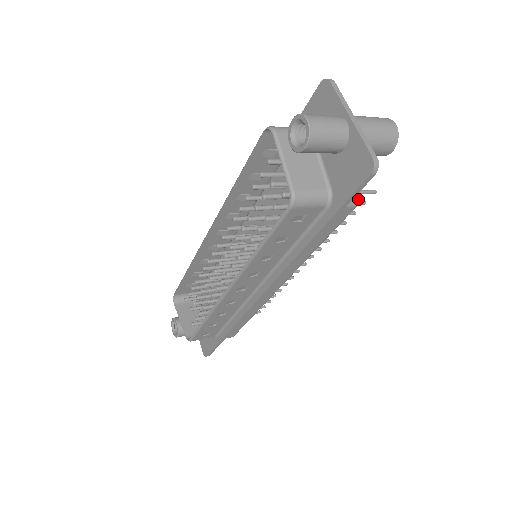
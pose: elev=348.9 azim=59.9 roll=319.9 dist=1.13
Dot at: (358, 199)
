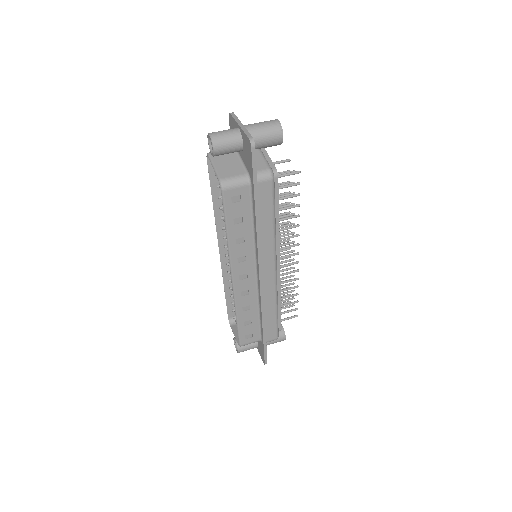
Dot at: (270, 173)
